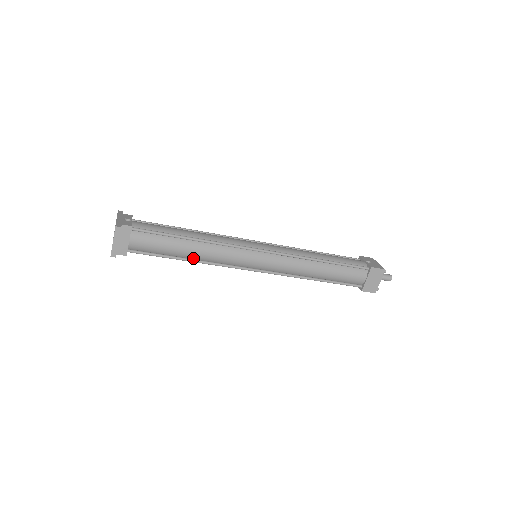
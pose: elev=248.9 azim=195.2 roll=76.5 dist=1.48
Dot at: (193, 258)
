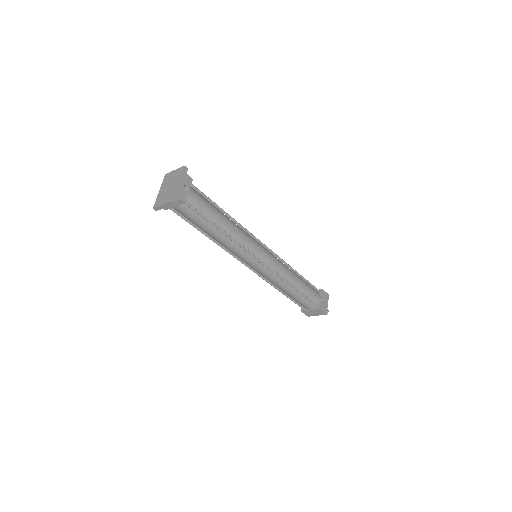
Dot at: (212, 237)
